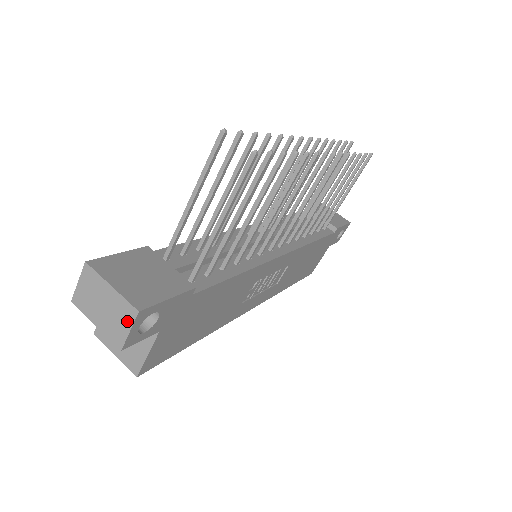
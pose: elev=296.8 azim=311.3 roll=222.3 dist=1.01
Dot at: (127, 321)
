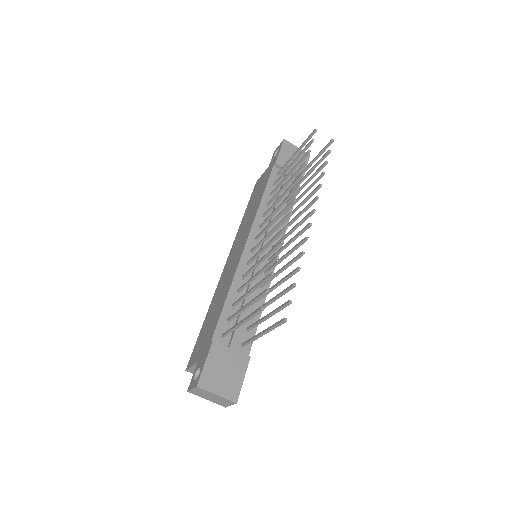
Dot at: (229, 404)
